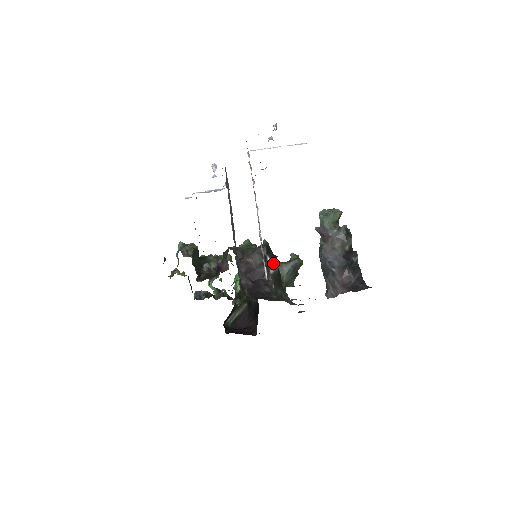
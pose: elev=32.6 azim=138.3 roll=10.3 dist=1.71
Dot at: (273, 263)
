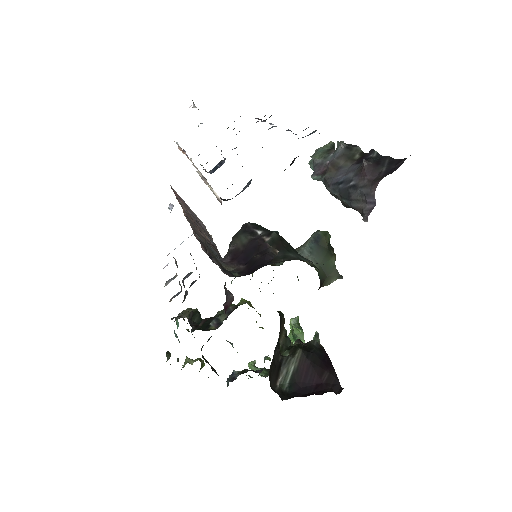
Dot at: (267, 232)
